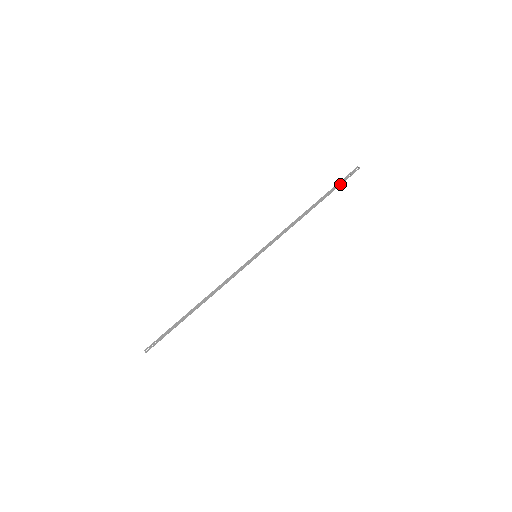
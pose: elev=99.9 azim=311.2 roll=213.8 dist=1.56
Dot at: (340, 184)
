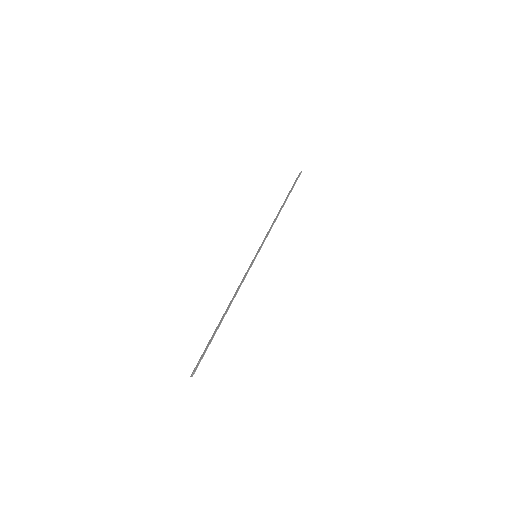
Dot at: (294, 185)
